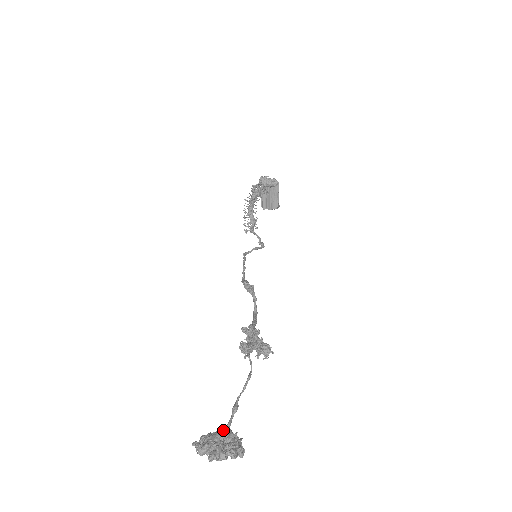
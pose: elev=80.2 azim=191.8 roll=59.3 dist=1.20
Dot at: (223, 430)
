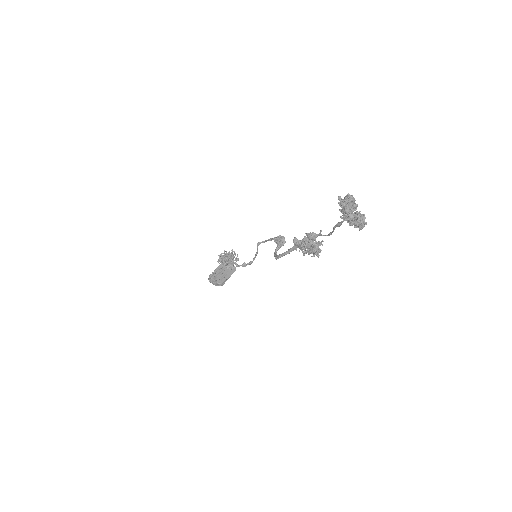
Dot at: occluded
